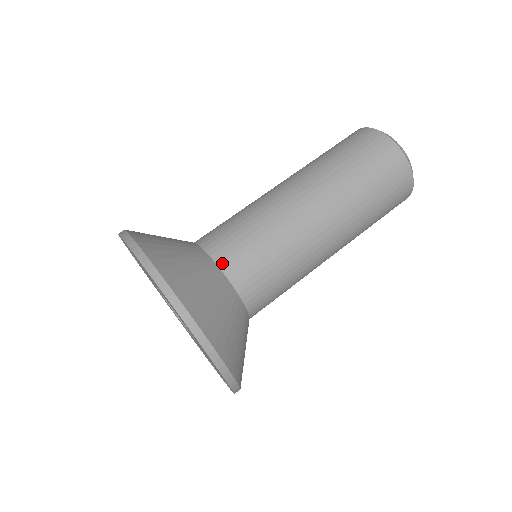
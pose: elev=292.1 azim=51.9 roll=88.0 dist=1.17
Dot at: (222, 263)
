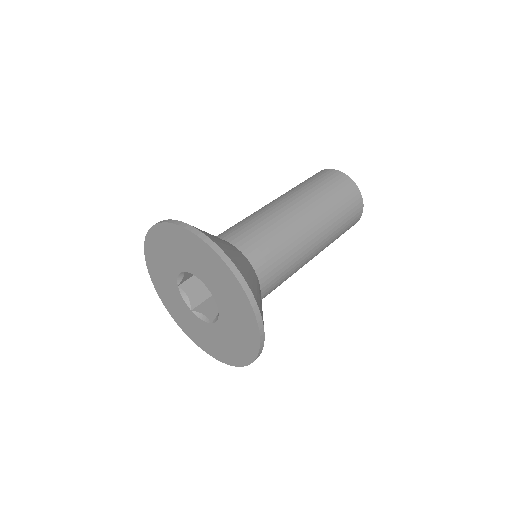
Dot at: (232, 241)
